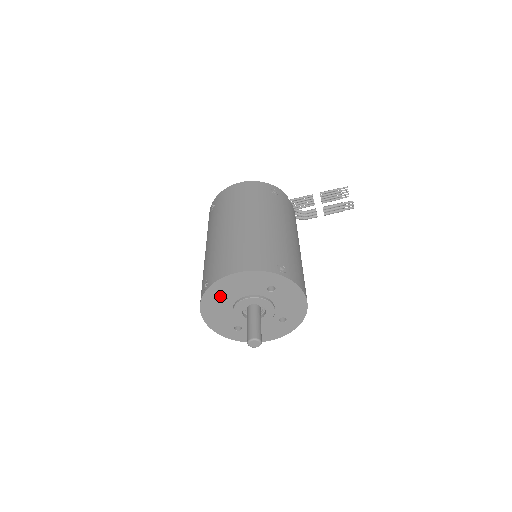
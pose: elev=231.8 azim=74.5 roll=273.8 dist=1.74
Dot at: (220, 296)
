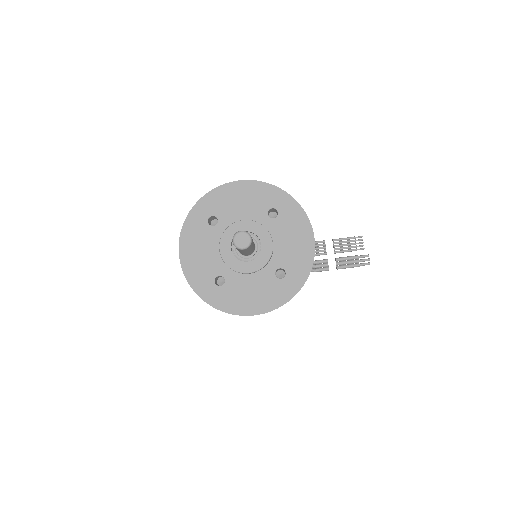
Dot at: (209, 216)
